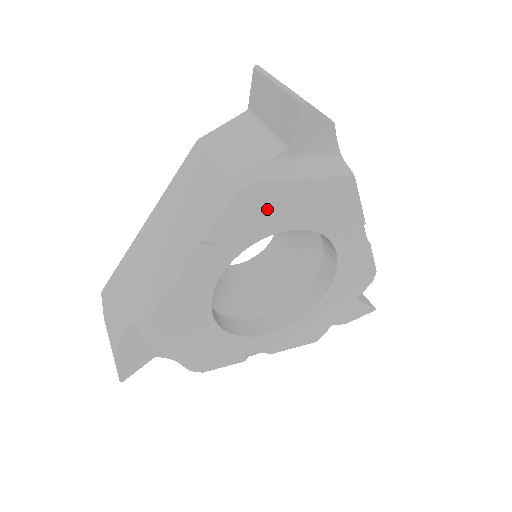
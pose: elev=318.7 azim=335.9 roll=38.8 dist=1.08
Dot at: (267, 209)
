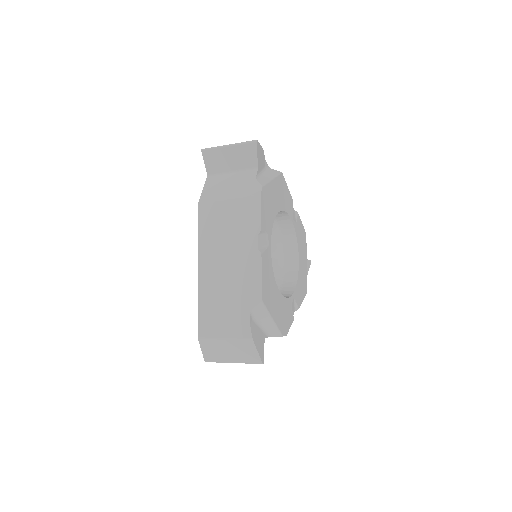
Dot at: (269, 202)
